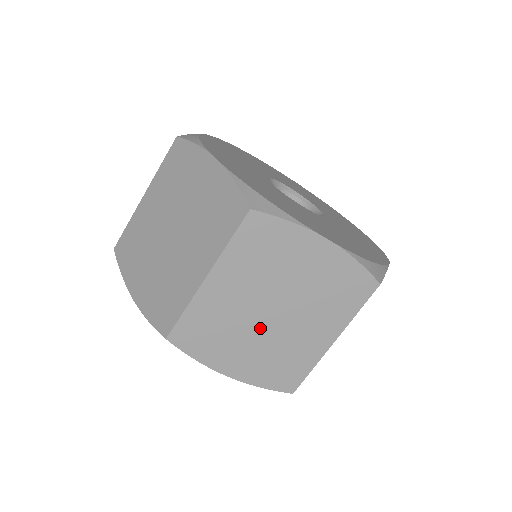
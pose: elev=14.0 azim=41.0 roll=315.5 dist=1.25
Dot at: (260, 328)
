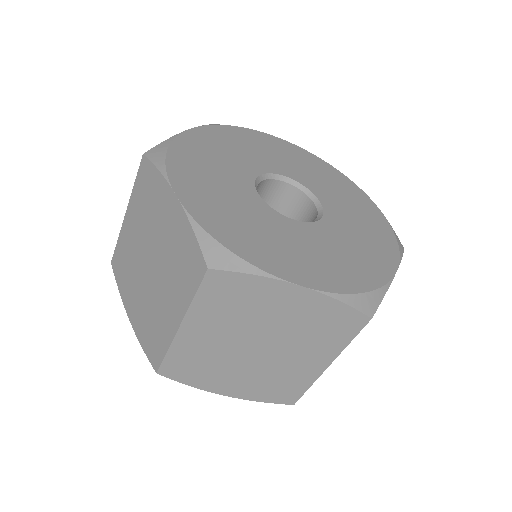
Dot at: (247, 361)
